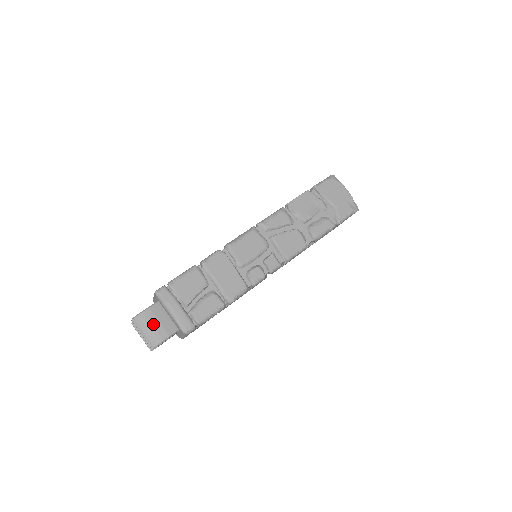
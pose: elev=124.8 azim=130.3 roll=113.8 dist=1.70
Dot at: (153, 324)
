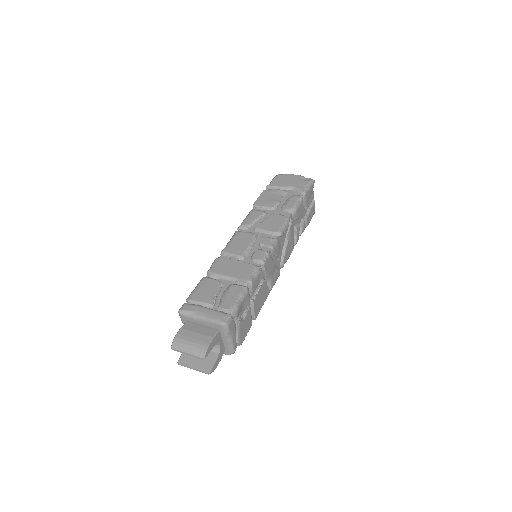
Dot at: (192, 337)
